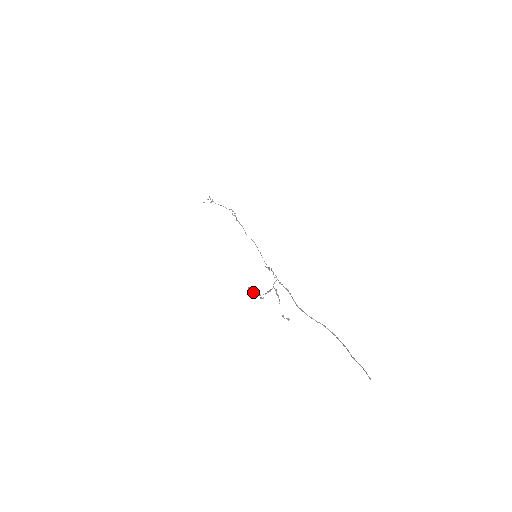
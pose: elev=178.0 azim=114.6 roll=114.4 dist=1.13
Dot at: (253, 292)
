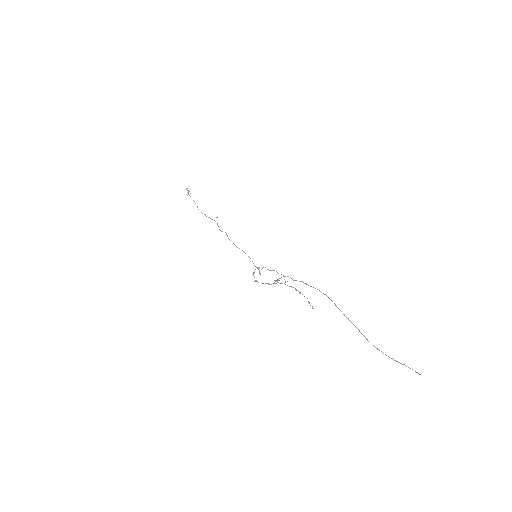
Dot at: (253, 274)
